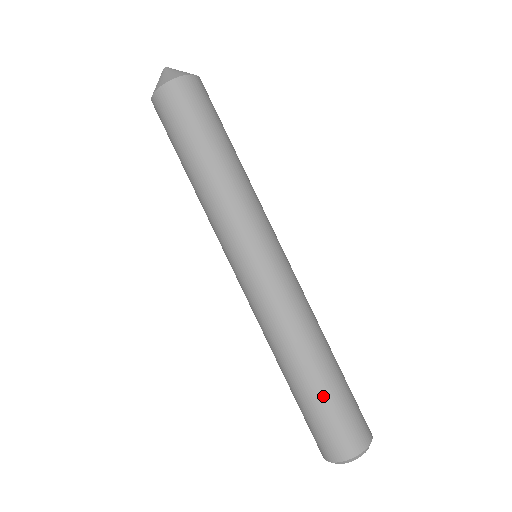
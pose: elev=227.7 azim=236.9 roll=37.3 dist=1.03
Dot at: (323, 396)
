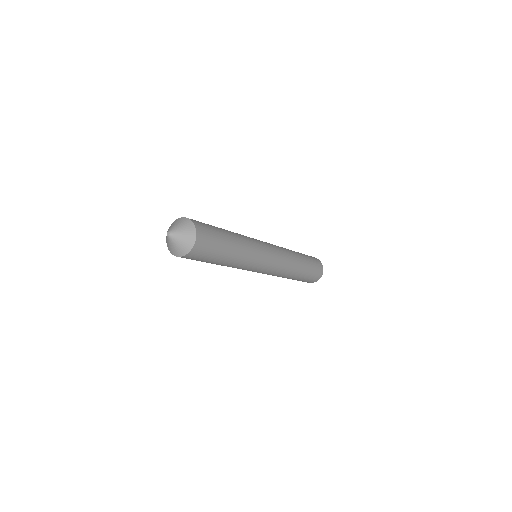
Dot at: (304, 277)
